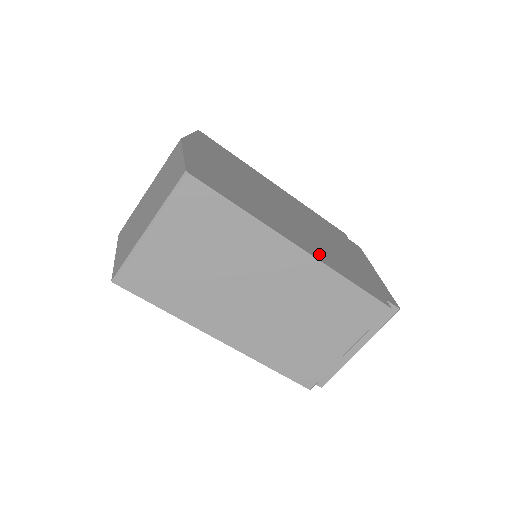
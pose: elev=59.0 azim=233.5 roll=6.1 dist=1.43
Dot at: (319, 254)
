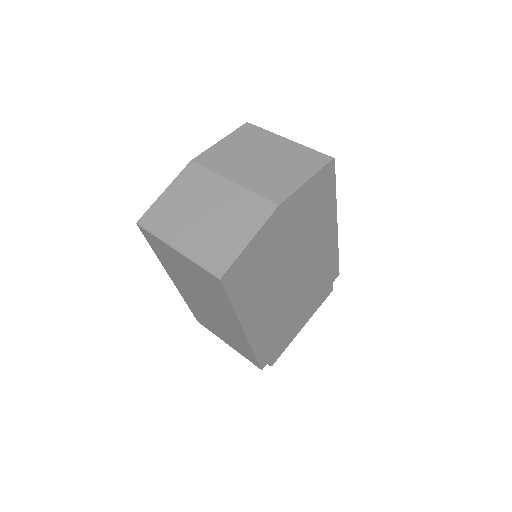
Dot at: (259, 333)
